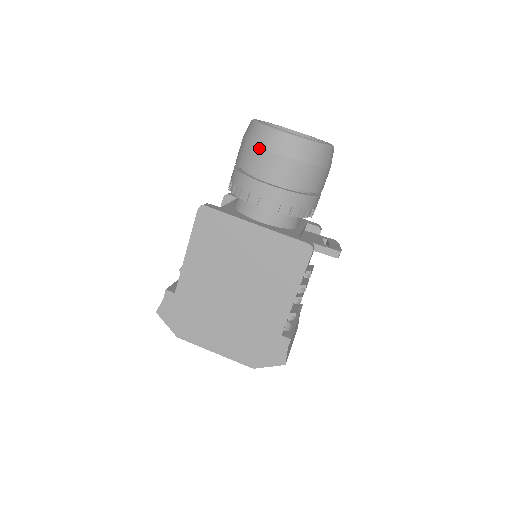
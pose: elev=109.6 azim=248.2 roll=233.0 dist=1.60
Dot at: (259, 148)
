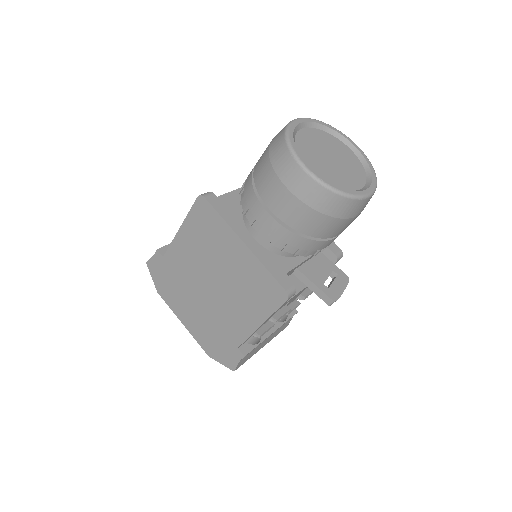
Dot at: (272, 168)
